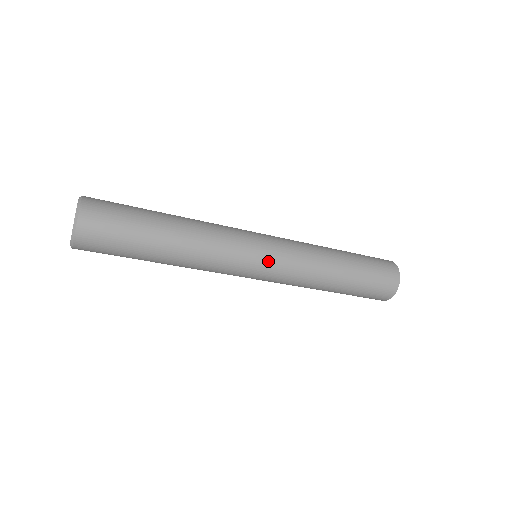
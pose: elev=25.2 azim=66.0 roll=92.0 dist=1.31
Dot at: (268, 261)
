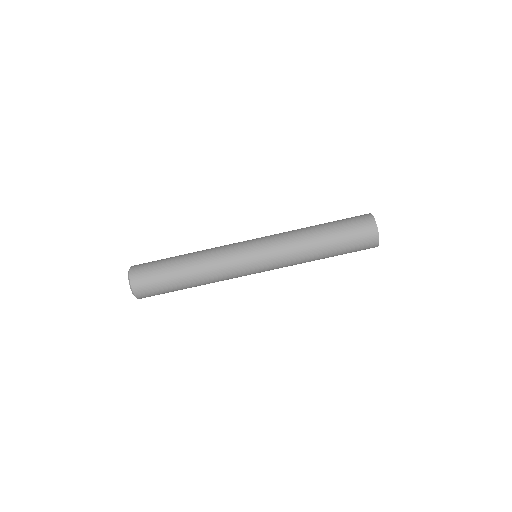
Dot at: (259, 256)
